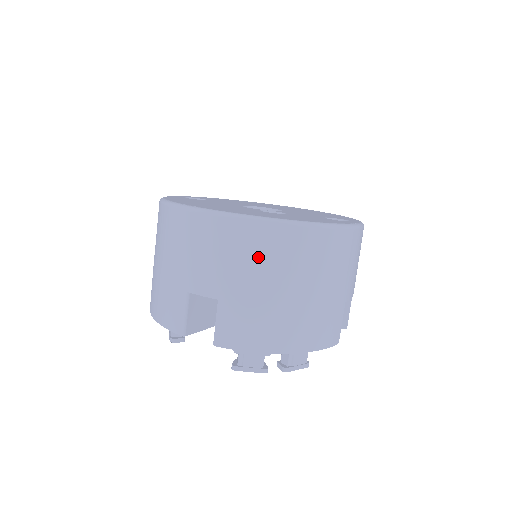
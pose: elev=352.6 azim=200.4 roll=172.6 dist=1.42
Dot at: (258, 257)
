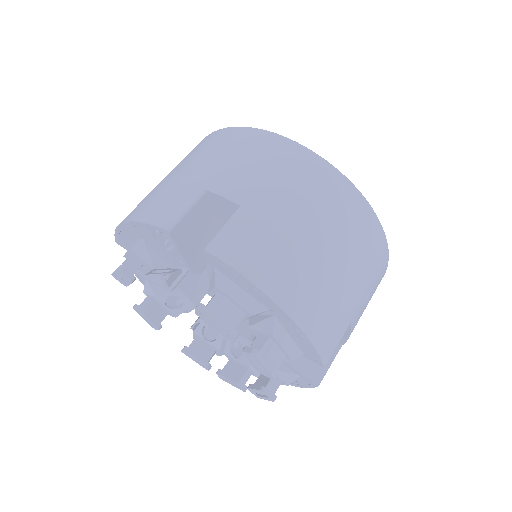
Dot at: (307, 189)
